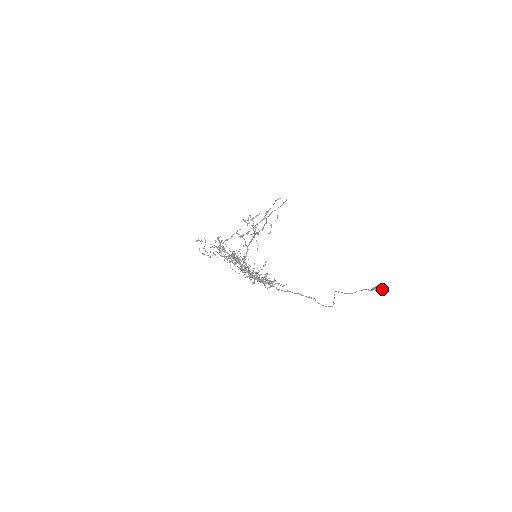
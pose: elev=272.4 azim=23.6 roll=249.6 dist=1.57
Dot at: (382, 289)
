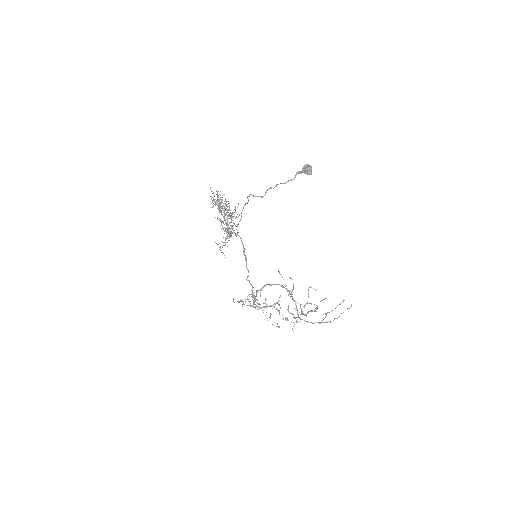
Dot at: (307, 166)
